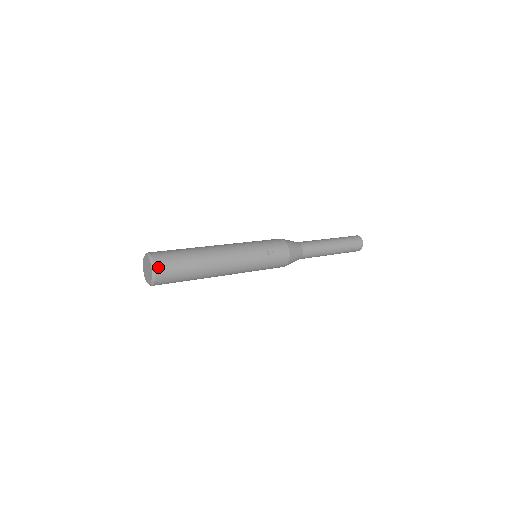
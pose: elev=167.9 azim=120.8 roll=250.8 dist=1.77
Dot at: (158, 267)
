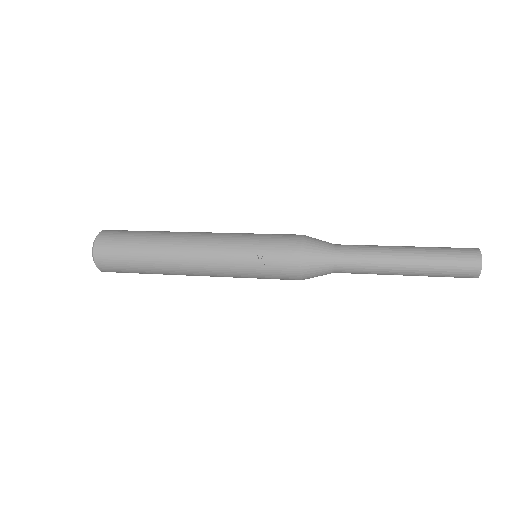
Dot at: (98, 252)
